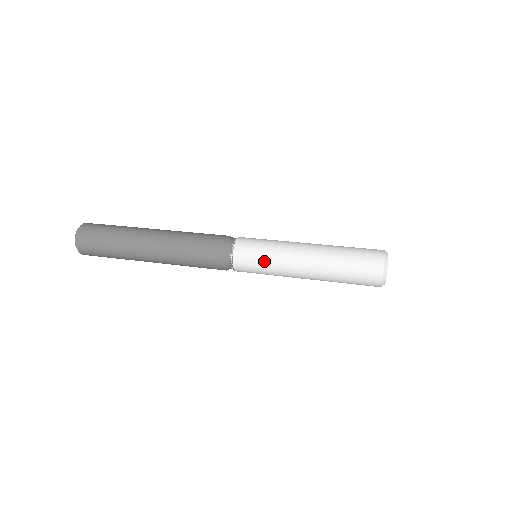
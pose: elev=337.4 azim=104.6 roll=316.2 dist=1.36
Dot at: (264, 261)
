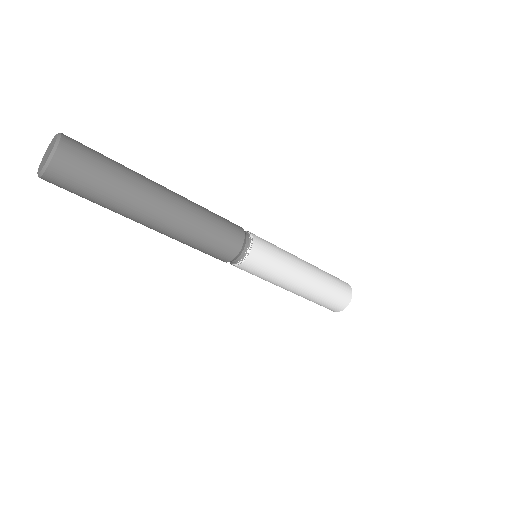
Dot at: (277, 249)
